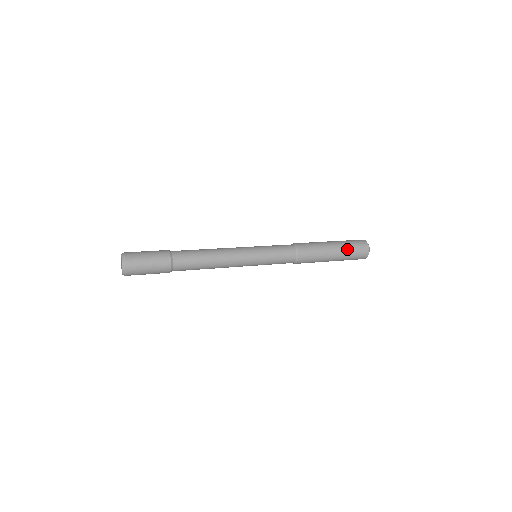
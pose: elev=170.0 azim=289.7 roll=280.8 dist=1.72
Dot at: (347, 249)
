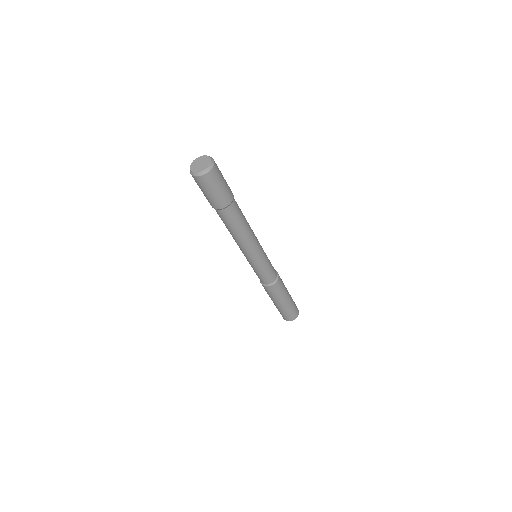
Dot at: occluded
